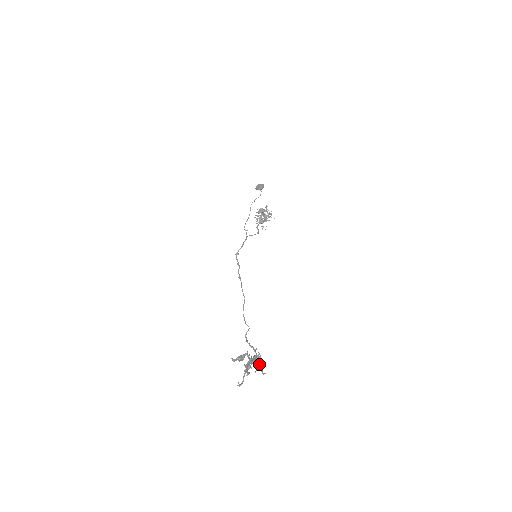
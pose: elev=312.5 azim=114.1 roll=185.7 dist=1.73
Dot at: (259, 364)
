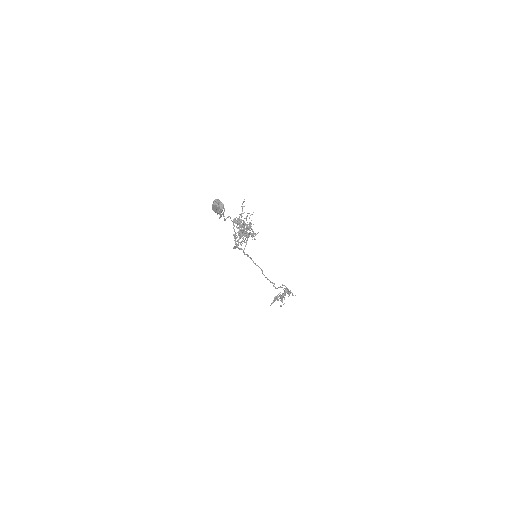
Dot at: (289, 294)
